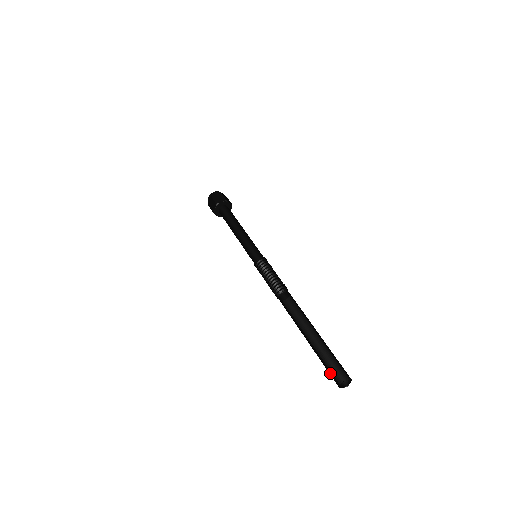
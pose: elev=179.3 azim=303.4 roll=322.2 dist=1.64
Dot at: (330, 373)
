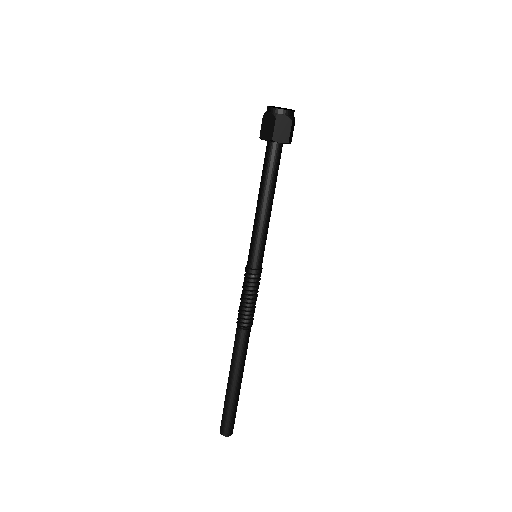
Dot at: occluded
